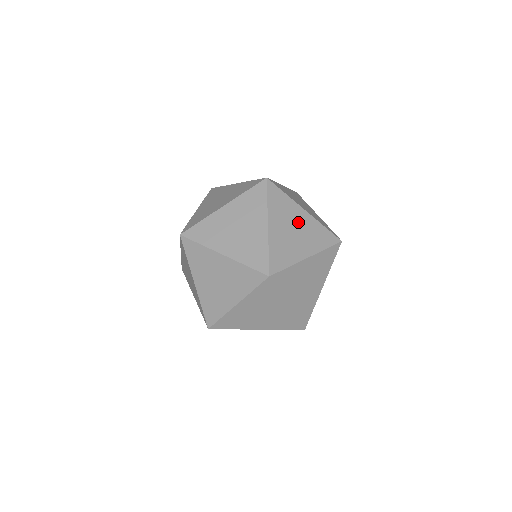
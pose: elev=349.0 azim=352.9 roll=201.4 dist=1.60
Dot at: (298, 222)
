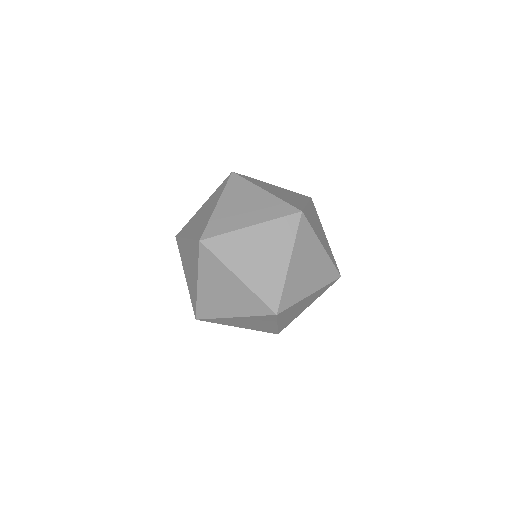
Dot at: (278, 190)
